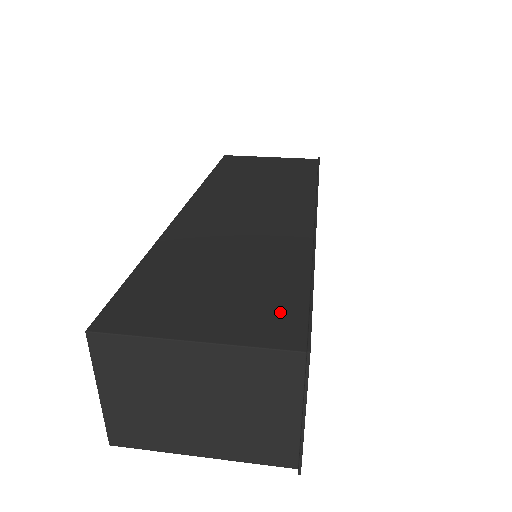
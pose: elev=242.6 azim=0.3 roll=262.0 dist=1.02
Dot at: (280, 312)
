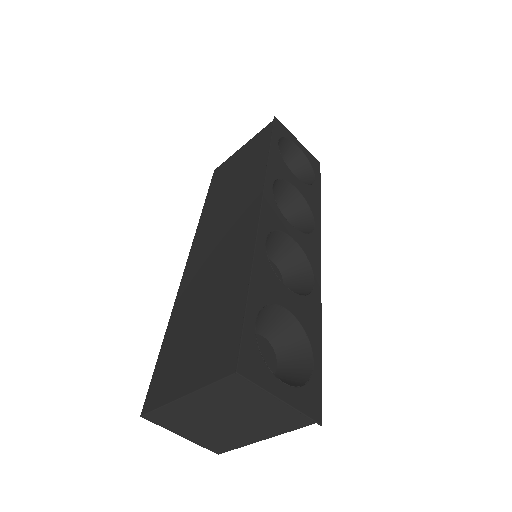
Dot at: (228, 341)
